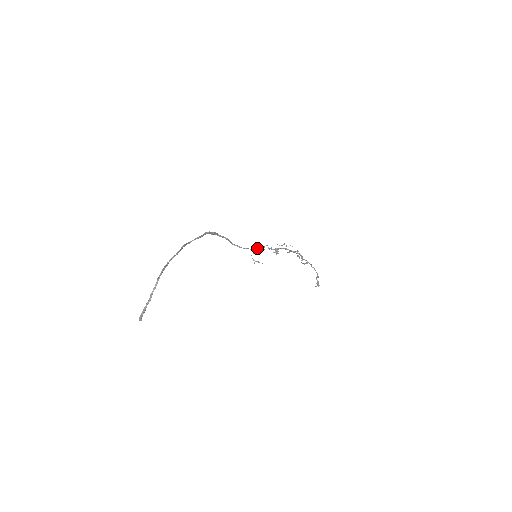
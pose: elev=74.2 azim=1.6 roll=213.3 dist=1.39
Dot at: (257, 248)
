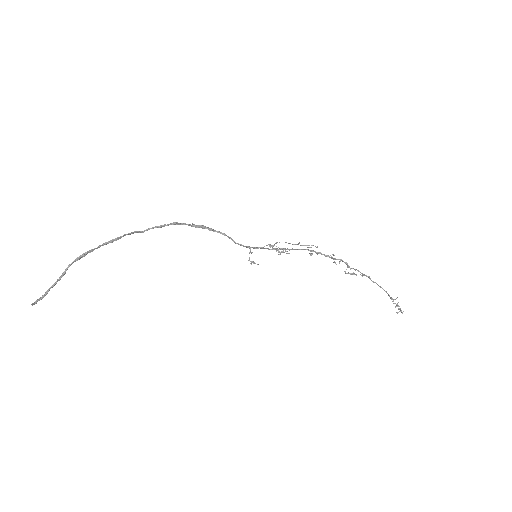
Dot at: occluded
